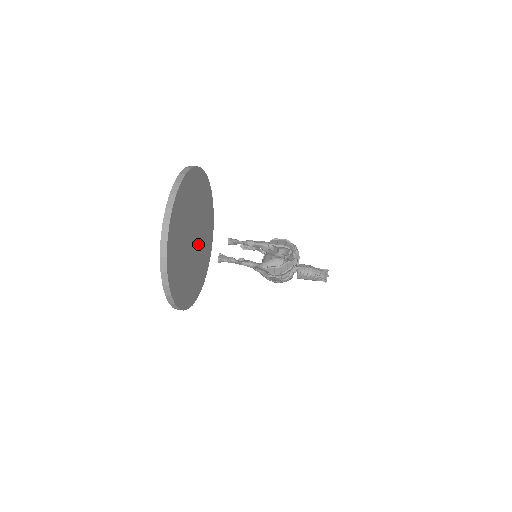
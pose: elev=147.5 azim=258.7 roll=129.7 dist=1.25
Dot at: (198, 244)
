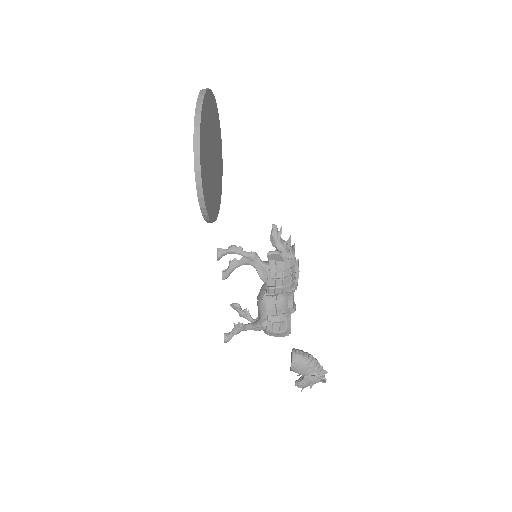
Dot at: (213, 174)
